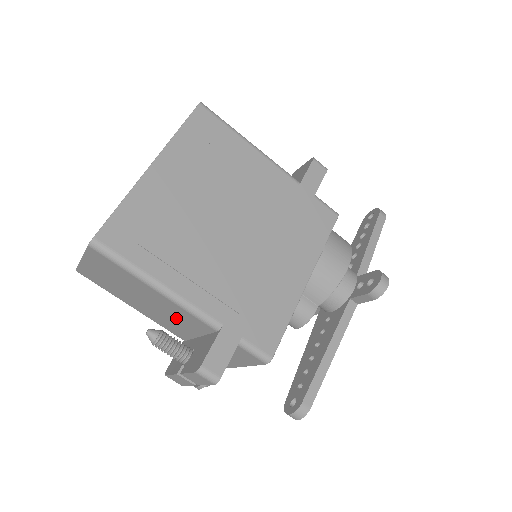
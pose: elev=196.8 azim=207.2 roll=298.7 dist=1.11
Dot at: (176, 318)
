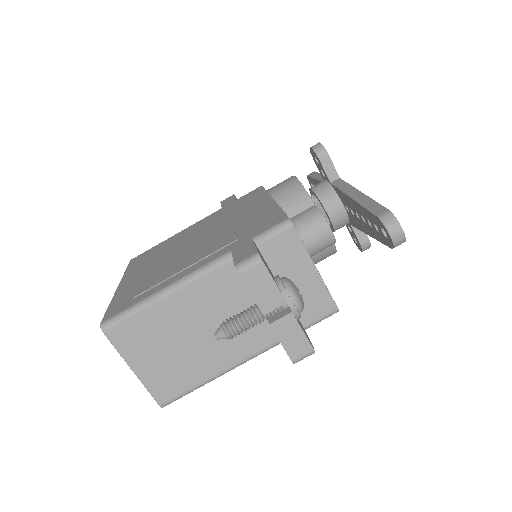
Dot at: (224, 309)
